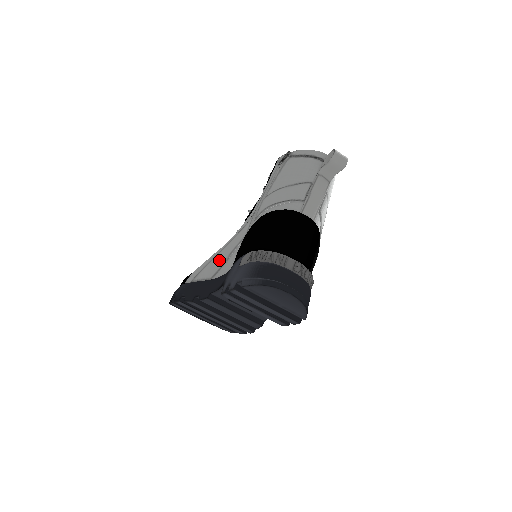
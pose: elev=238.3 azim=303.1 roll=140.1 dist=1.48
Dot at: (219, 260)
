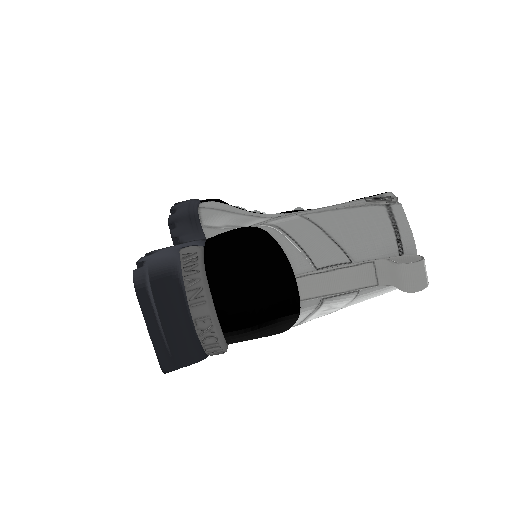
Dot at: (221, 219)
